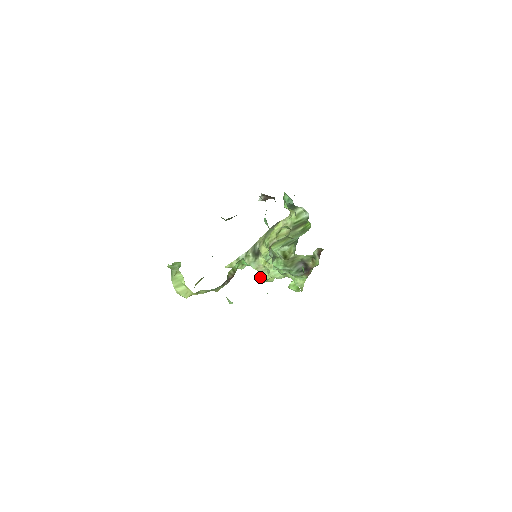
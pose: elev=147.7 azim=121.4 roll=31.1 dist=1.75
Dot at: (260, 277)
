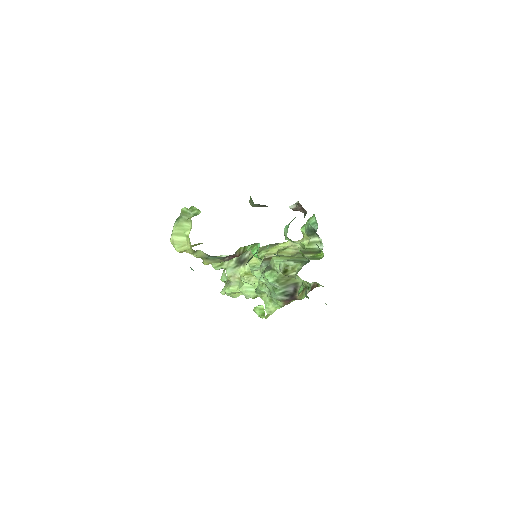
Dot at: (228, 286)
